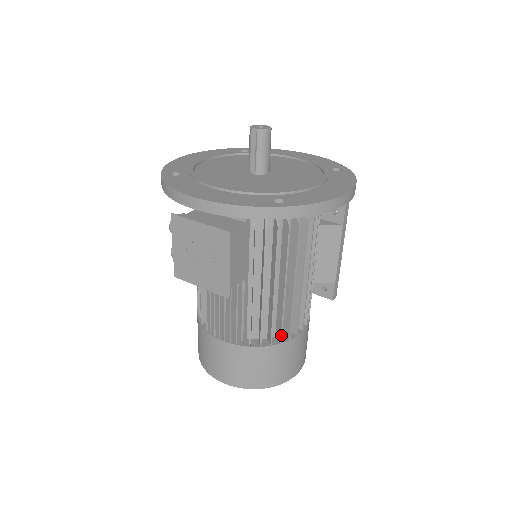
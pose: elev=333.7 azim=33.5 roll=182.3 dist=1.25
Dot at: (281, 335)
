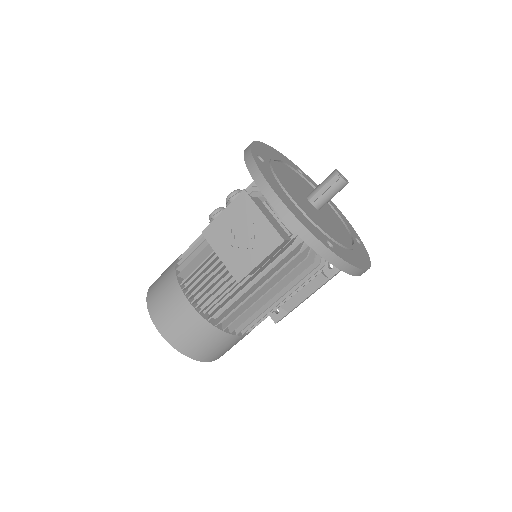
Dot at: (236, 328)
